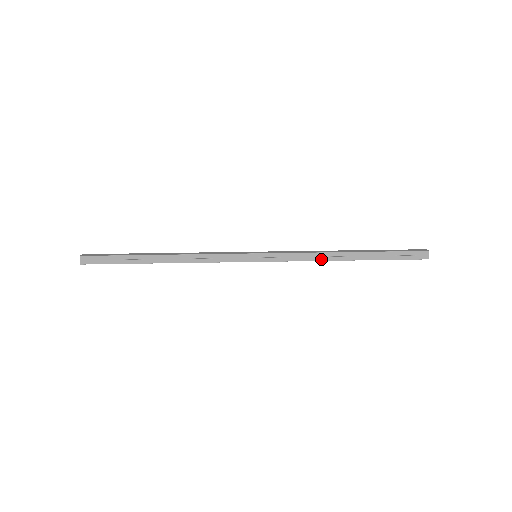
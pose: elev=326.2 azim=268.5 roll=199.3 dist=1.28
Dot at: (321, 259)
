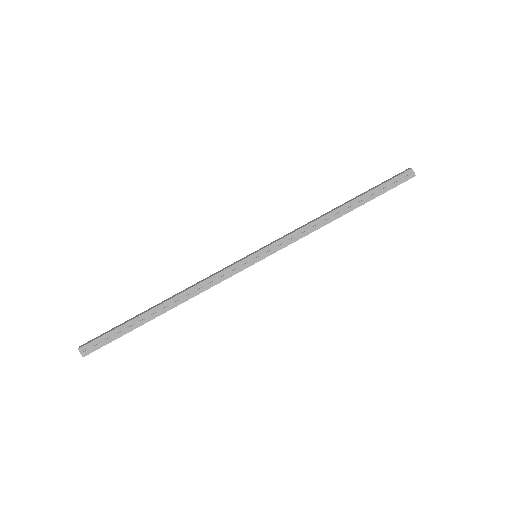
Dot at: (319, 226)
